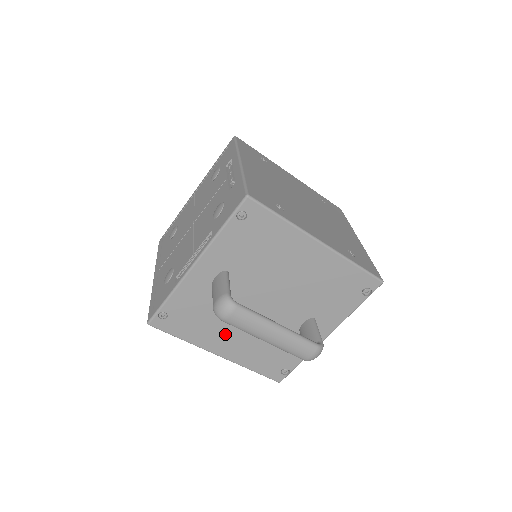
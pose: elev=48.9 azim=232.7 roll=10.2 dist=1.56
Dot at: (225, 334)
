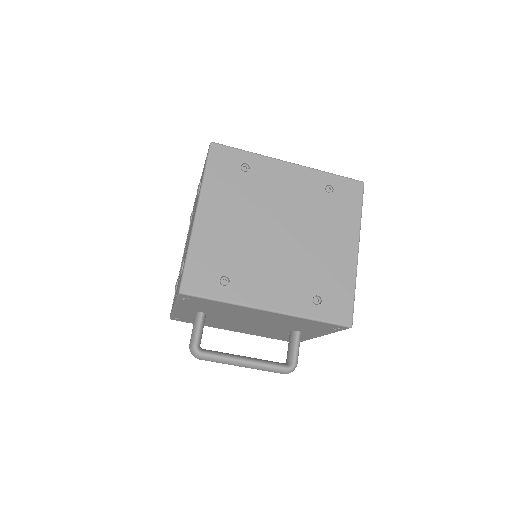
Dot at: (230, 327)
